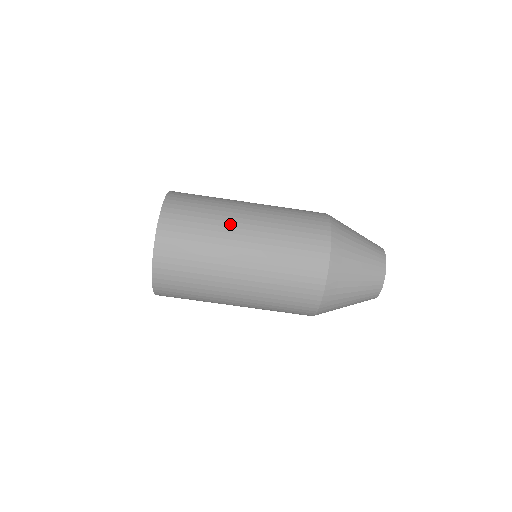
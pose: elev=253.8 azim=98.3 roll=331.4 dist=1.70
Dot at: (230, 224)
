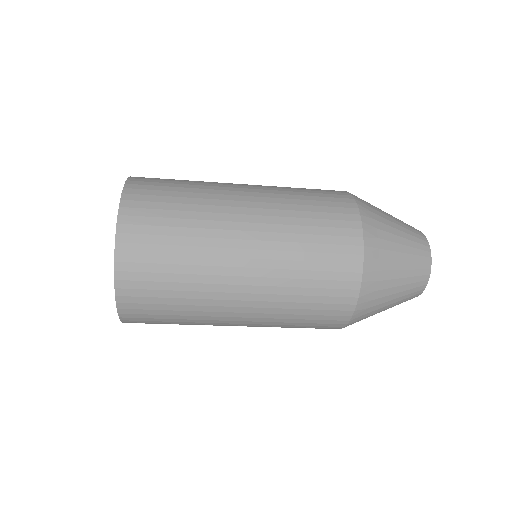
Dot at: (221, 216)
